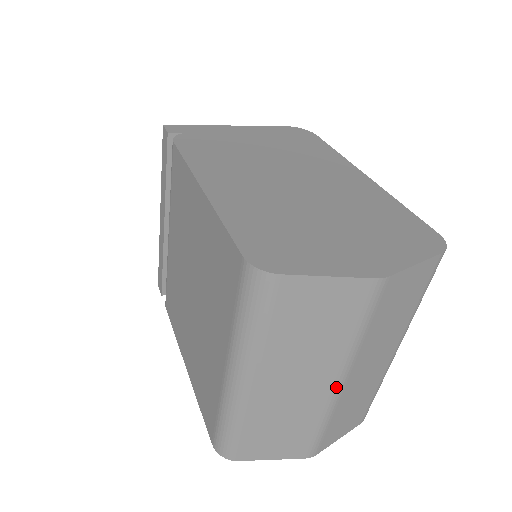
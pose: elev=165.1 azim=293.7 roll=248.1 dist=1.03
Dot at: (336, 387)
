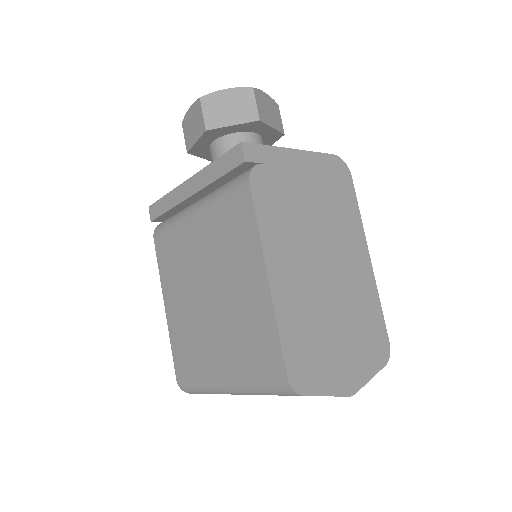
Dot at: occluded
